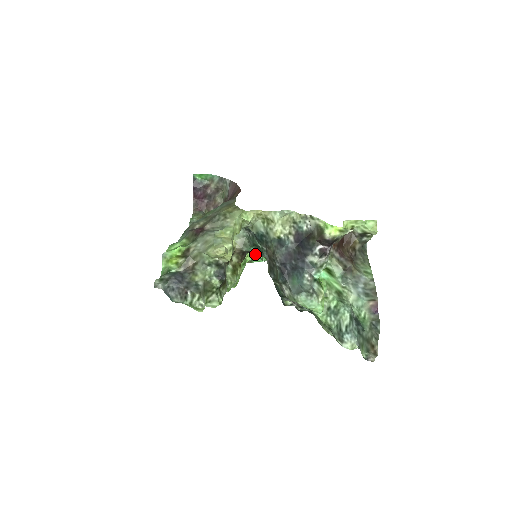
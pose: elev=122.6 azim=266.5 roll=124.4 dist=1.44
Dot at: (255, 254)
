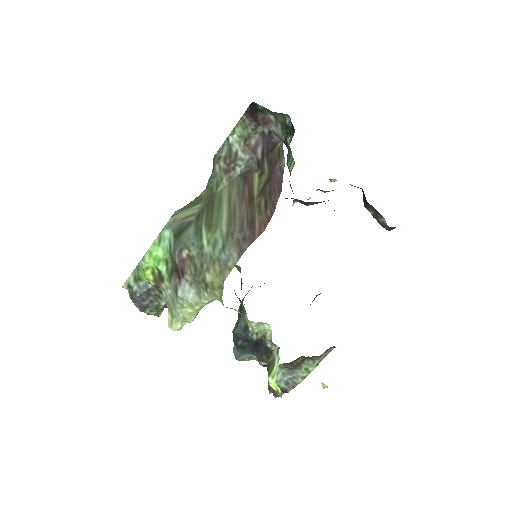
Dot at: occluded
